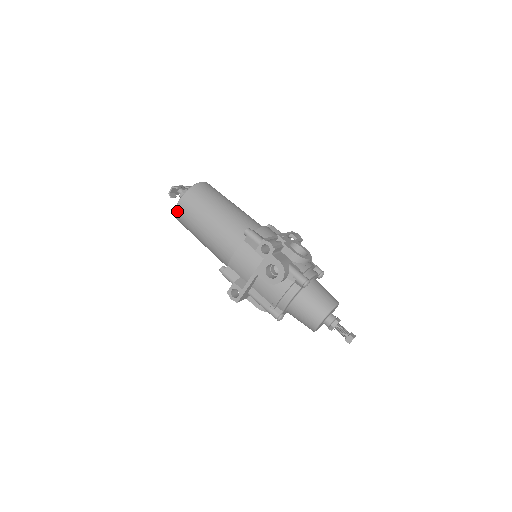
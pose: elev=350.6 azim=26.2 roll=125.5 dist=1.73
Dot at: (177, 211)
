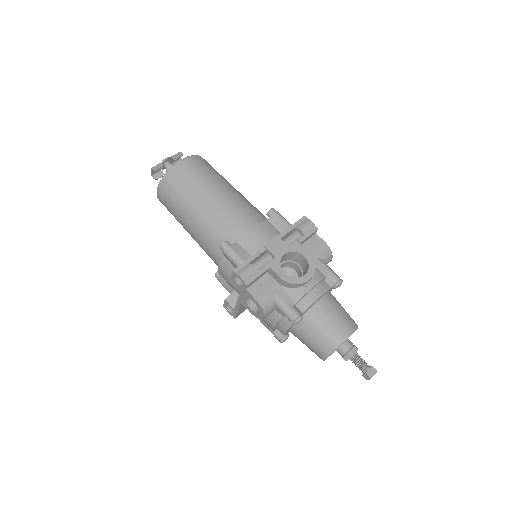
Dot at: (161, 202)
